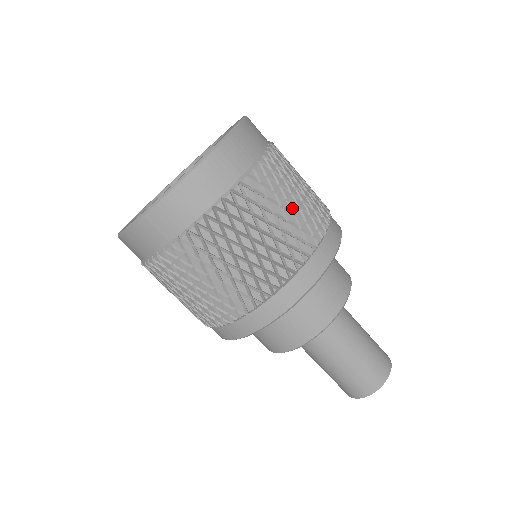
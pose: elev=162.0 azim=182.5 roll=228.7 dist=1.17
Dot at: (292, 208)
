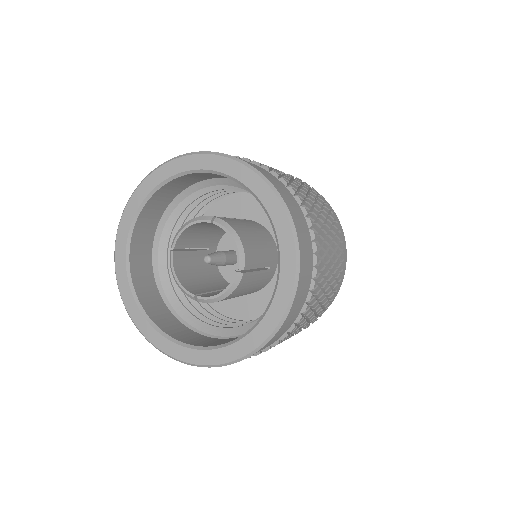
Dot at: (319, 206)
